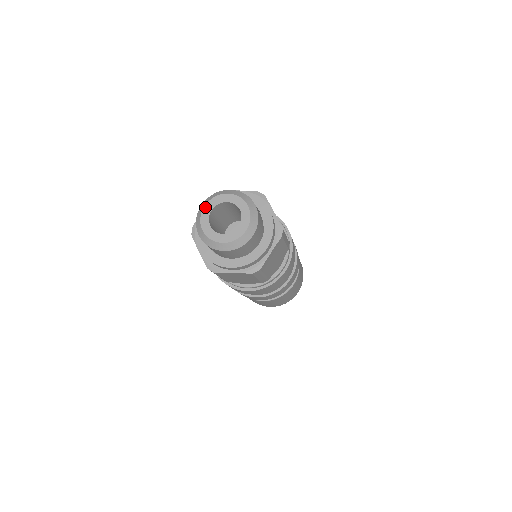
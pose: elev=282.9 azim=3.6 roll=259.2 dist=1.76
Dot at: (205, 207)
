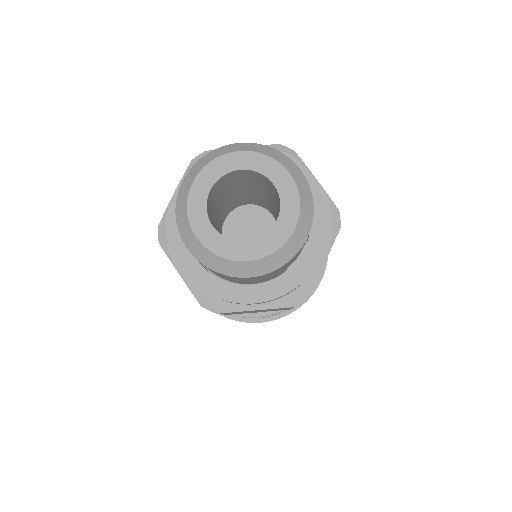
Dot at: (237, 153)
